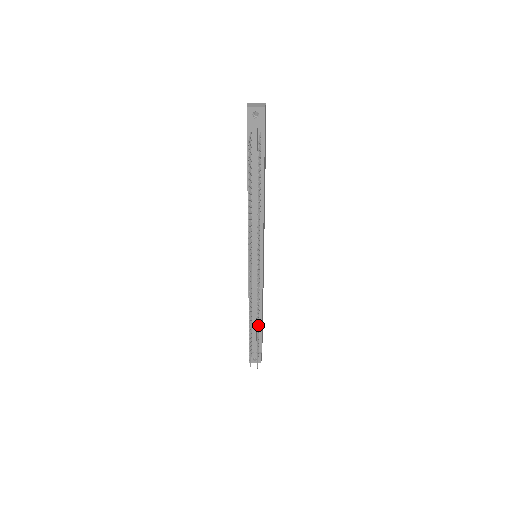
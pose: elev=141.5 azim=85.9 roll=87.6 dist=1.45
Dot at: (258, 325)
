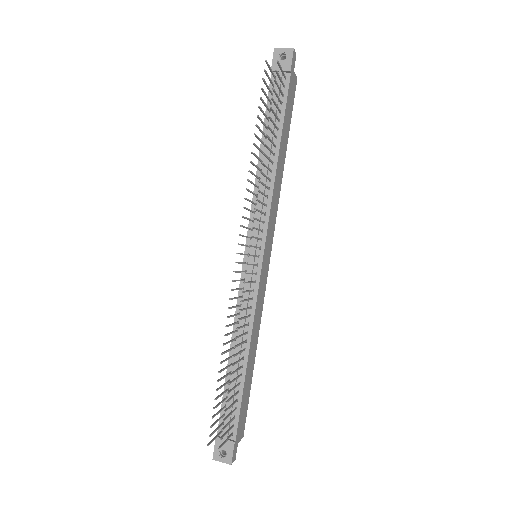
Dot at: (238, 368)
